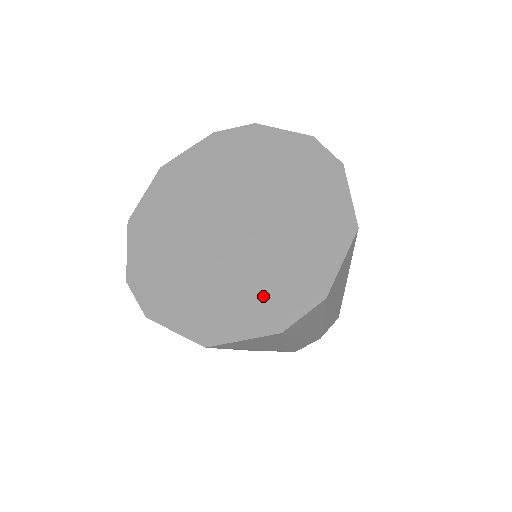
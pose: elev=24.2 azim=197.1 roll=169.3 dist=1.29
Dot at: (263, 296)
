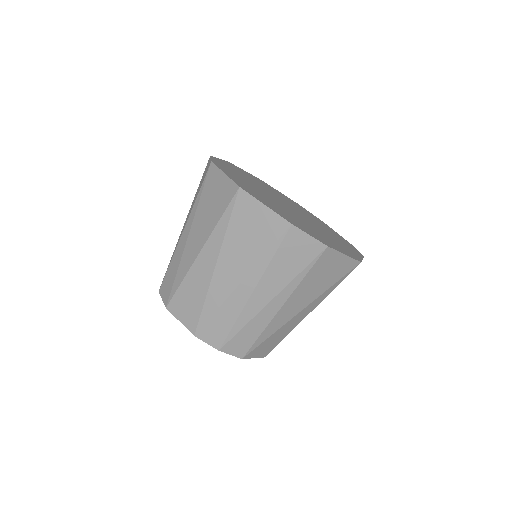
Dot at: (290, 217)
